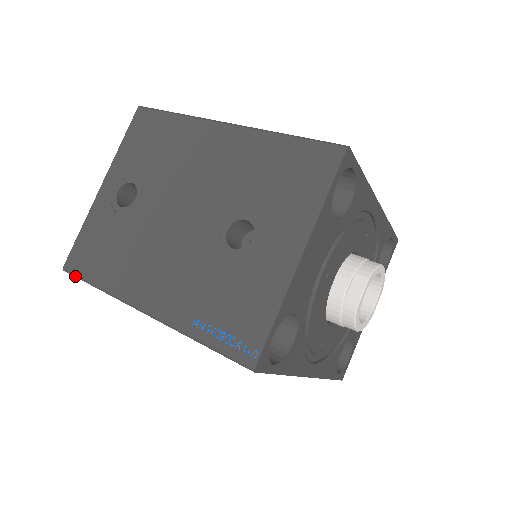
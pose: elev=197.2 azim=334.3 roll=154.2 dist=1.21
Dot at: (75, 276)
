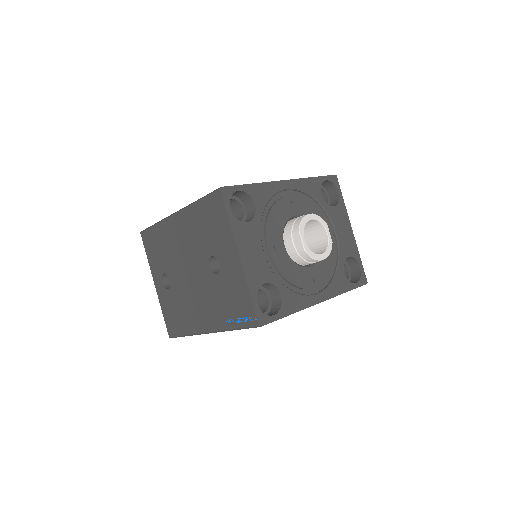
Dot at: (176, 337)
